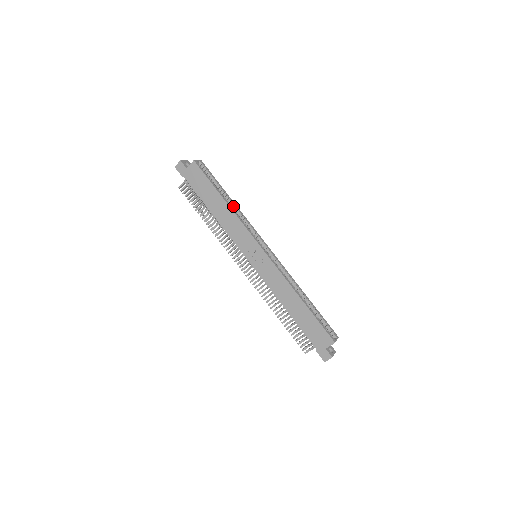
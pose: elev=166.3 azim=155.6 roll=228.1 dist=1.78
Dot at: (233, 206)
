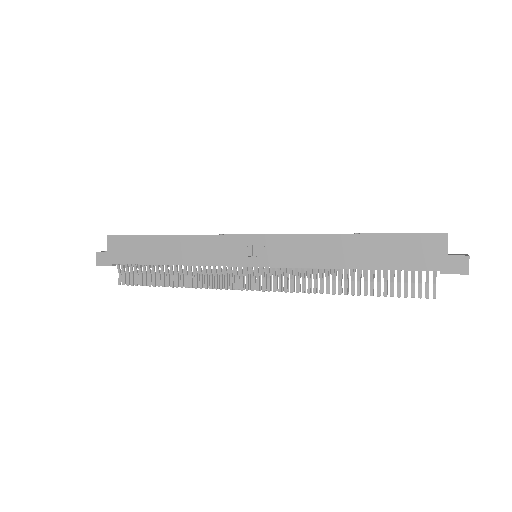
Dot at: occluded
